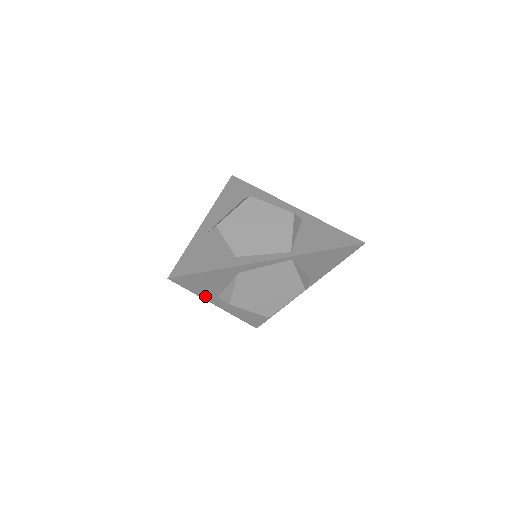
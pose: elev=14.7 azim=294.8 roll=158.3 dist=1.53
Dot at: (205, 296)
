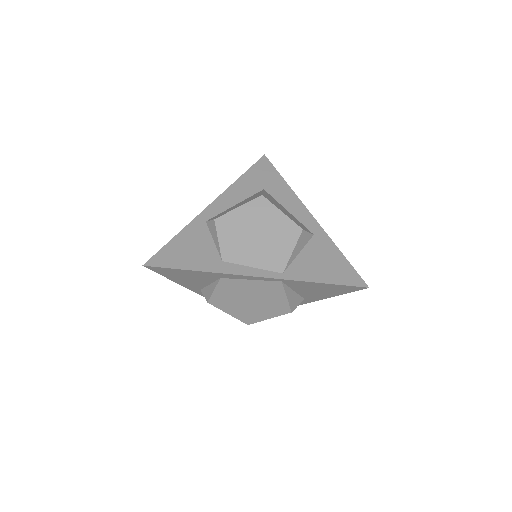
Dot at: (187, 286)
